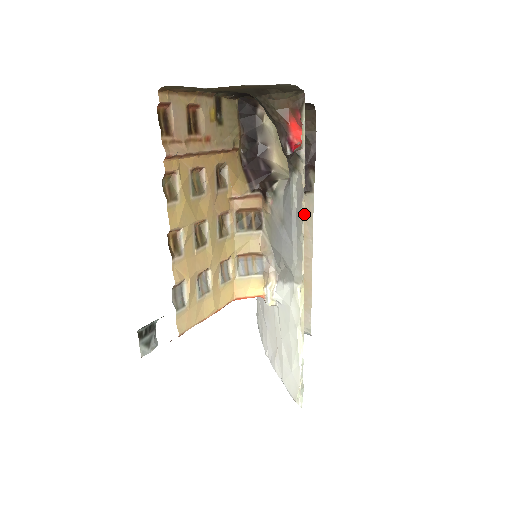
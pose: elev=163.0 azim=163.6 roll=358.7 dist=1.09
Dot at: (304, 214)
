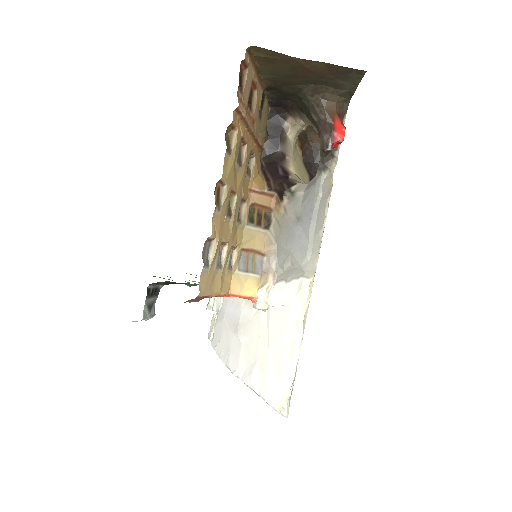
Dot at: occluded
